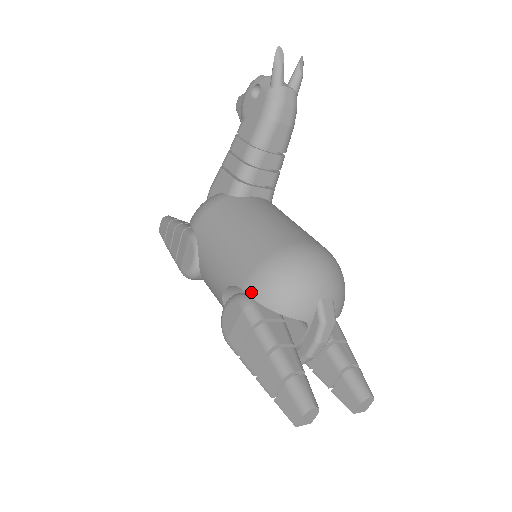
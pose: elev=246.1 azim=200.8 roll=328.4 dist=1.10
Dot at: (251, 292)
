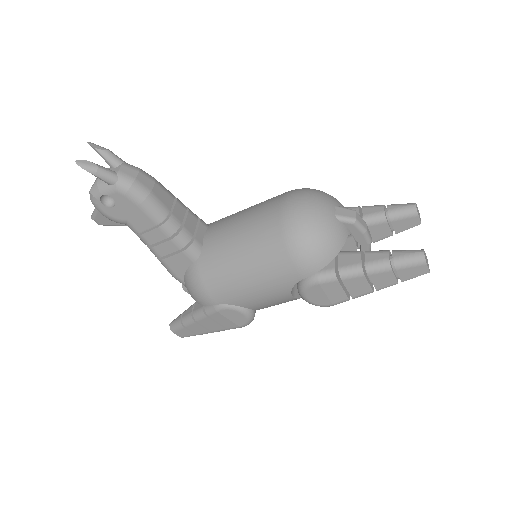
Dot at: (311, 272)
